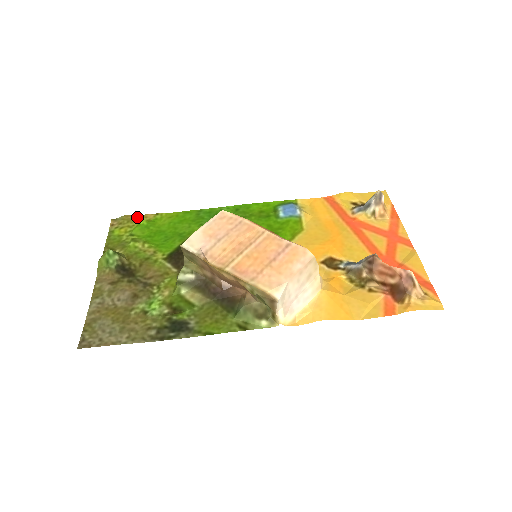
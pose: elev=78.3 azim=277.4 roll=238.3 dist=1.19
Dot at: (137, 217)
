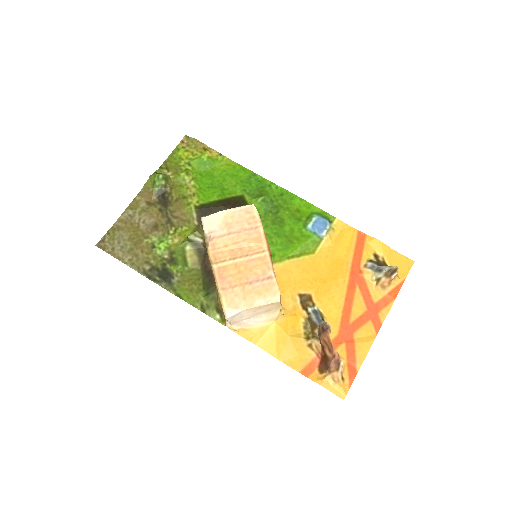
Dot at: (204, 147)
